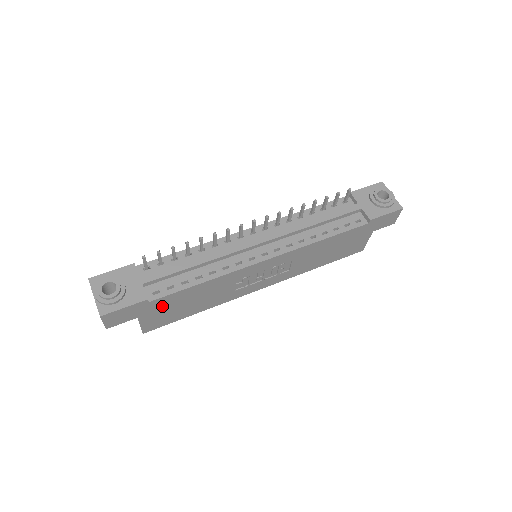
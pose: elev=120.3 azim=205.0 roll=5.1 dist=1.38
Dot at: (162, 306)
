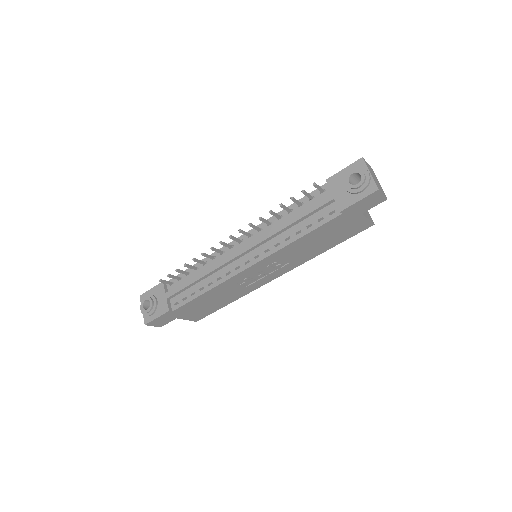
Dot at: (188, 310)
